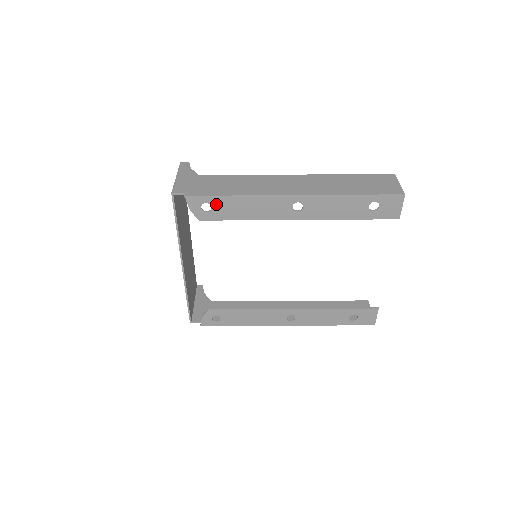
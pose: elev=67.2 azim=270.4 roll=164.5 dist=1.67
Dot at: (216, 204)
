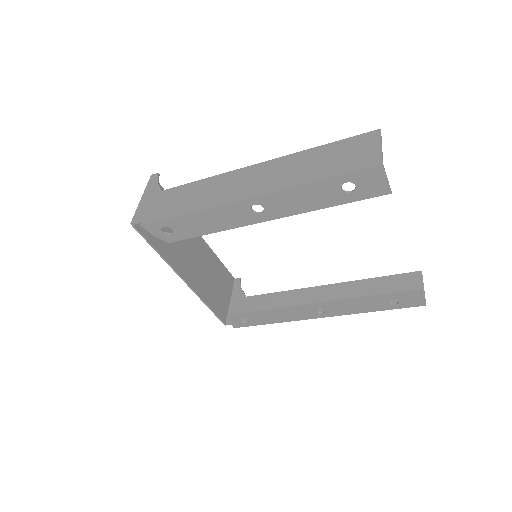
Dot at: (174, 225)
